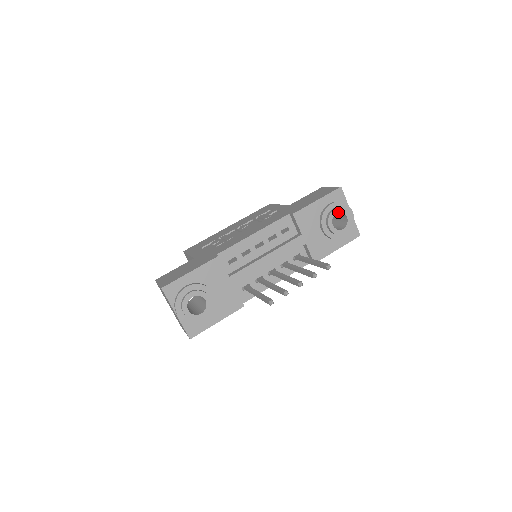
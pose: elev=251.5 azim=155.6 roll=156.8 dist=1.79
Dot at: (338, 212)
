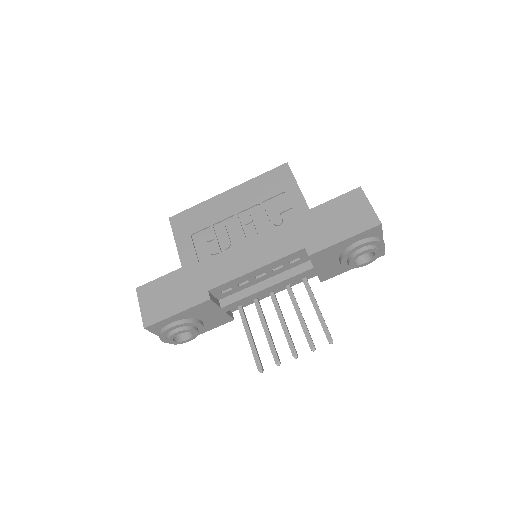
Dot at: occluded
